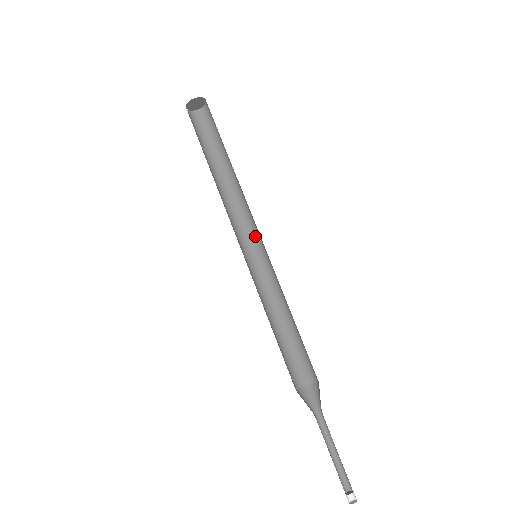
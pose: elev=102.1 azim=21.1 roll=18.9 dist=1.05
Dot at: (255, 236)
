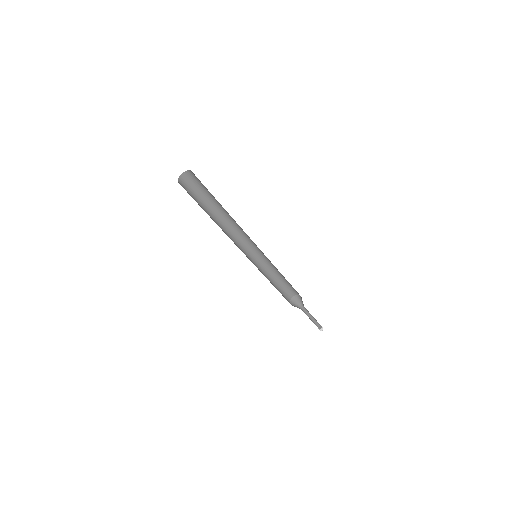
Dot at: occluded
